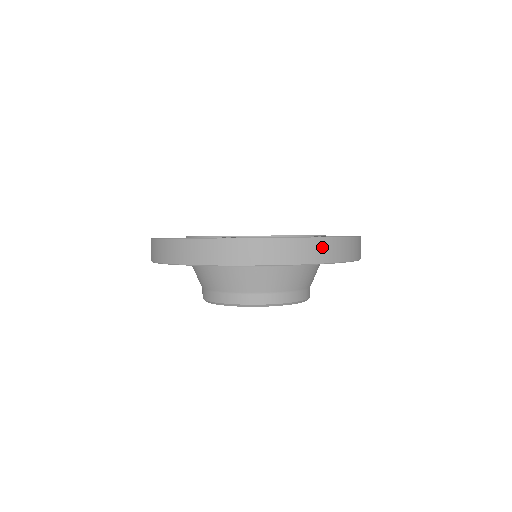
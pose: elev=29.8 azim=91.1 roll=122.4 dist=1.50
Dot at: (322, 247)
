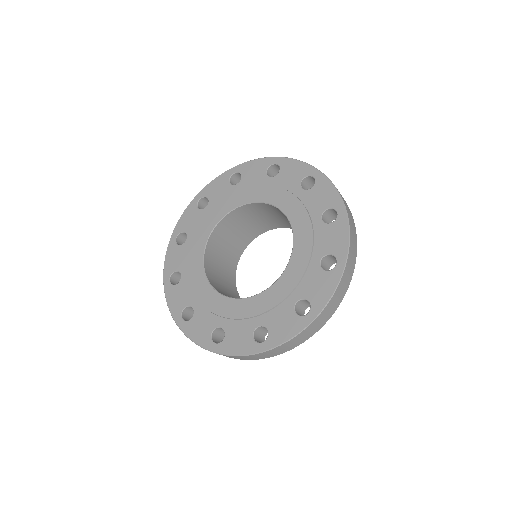
Dot at: (298, 339)
